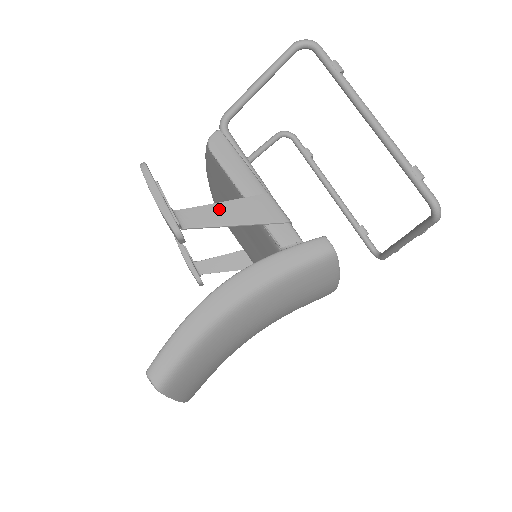
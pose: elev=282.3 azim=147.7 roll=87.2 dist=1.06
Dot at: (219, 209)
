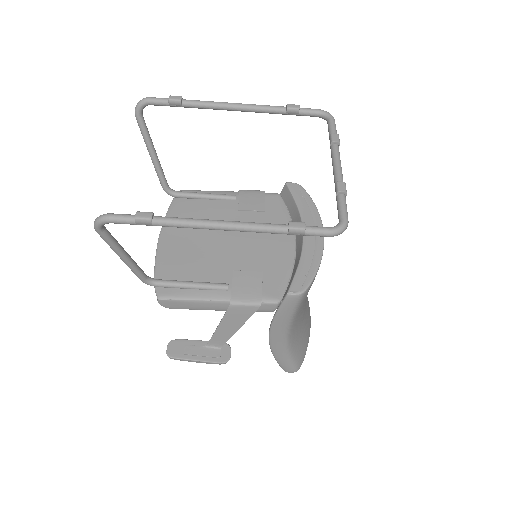
Dot at: (222, 330)
